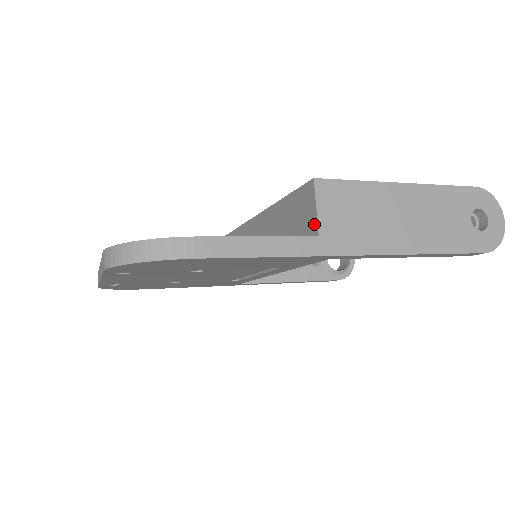
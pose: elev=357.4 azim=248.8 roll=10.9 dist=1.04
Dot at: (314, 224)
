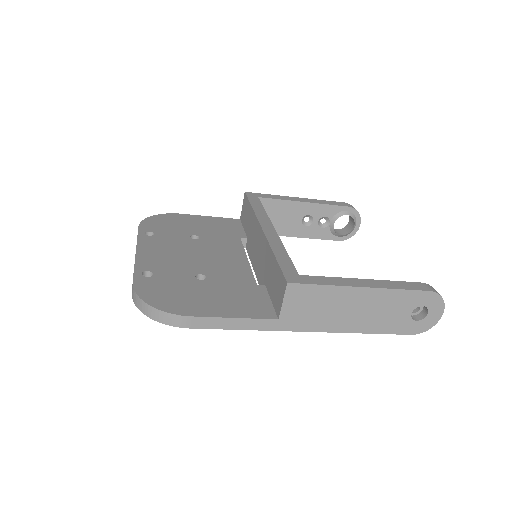
Dot at: (279, 308)
